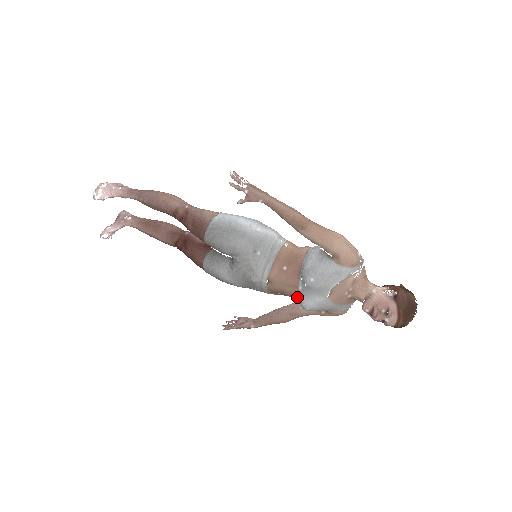
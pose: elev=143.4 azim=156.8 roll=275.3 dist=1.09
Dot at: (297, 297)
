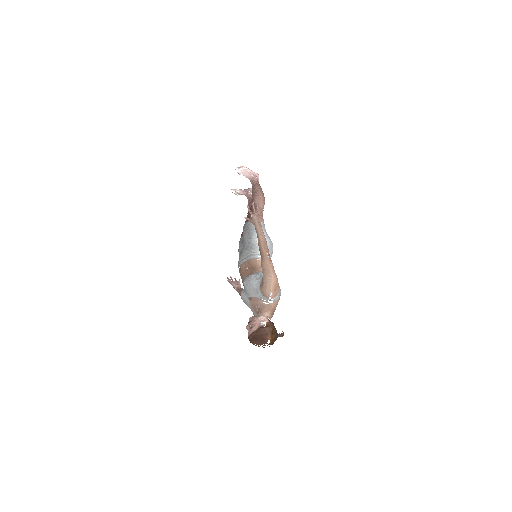
Dot at: occluded
